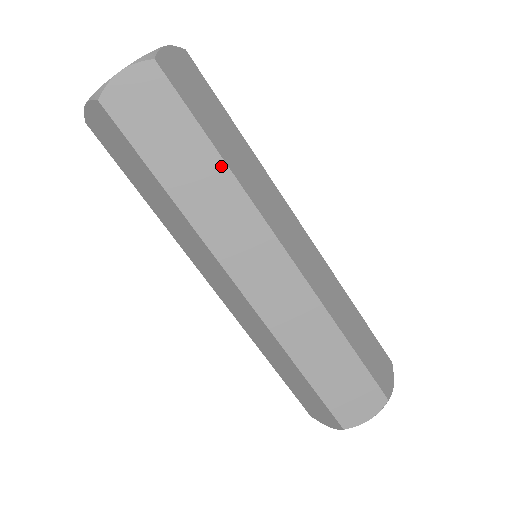
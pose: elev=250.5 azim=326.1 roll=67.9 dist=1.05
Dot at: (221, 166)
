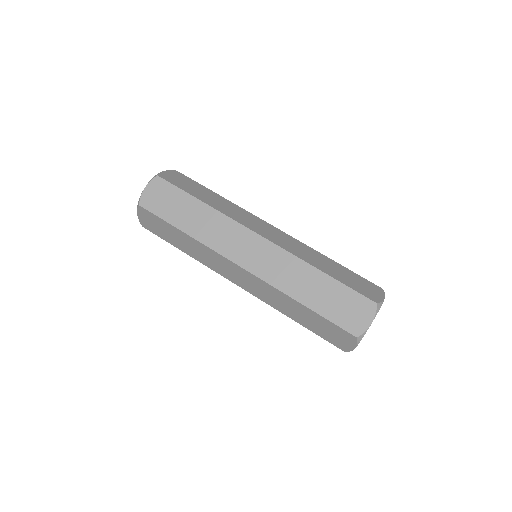
Dot at: (223, 198)
